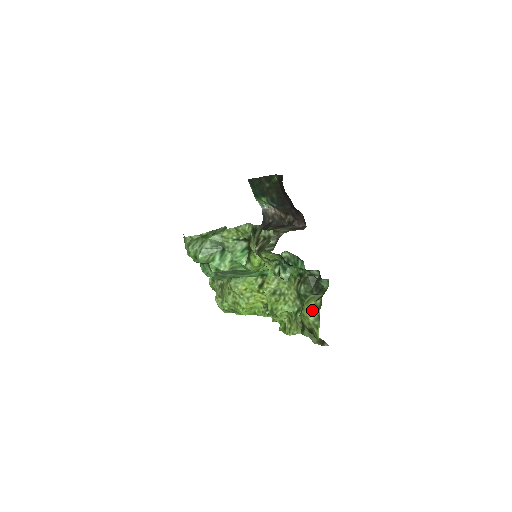
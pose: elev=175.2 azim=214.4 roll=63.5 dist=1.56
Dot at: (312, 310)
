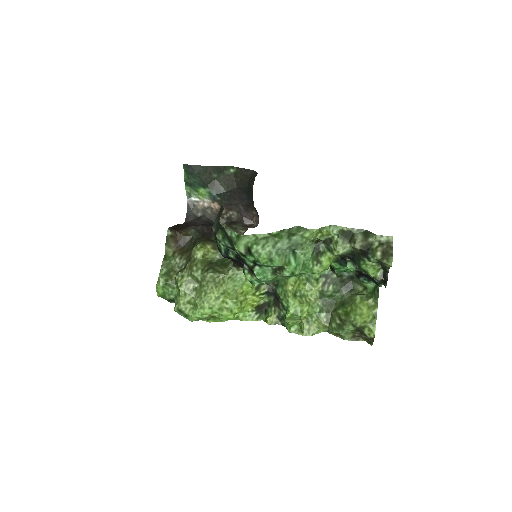
Dot at: (368, 309)
